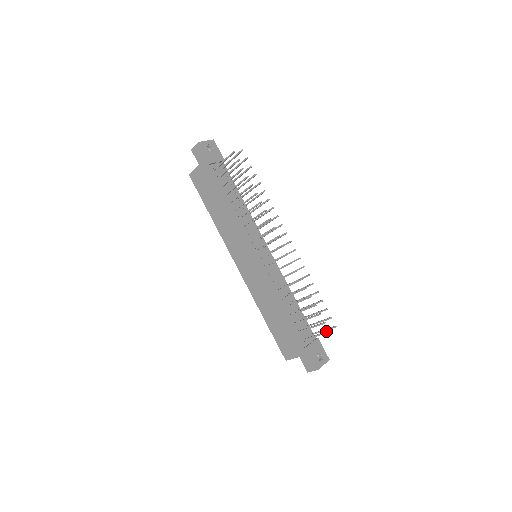
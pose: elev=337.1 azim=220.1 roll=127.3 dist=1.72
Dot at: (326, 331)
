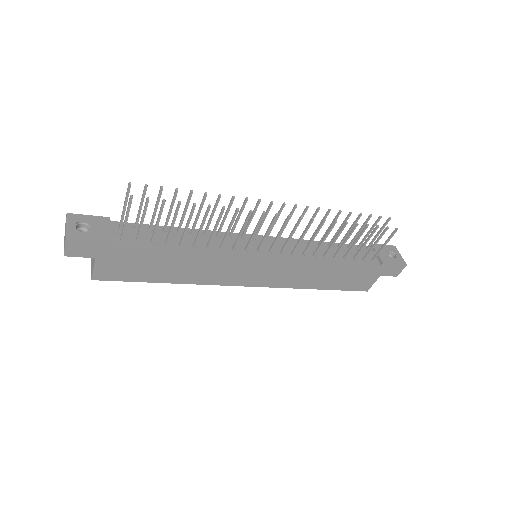
Dot at: (392, 232)
